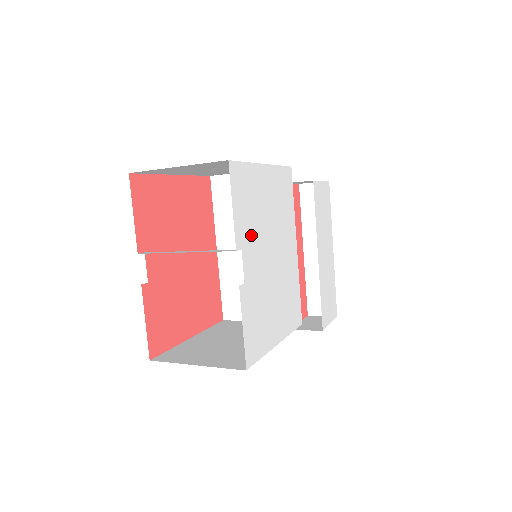
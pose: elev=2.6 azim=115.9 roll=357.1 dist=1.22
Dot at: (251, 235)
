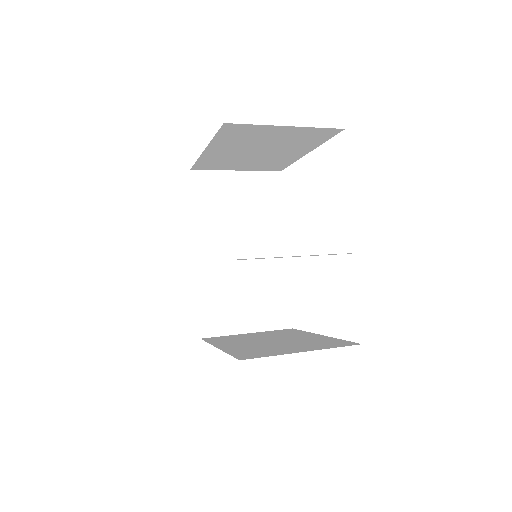
Dot at: occluded
